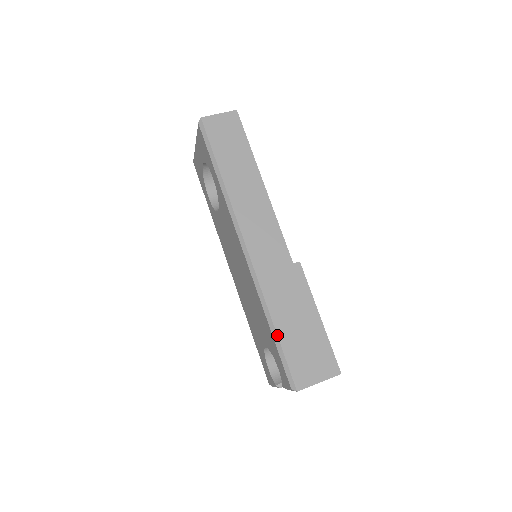
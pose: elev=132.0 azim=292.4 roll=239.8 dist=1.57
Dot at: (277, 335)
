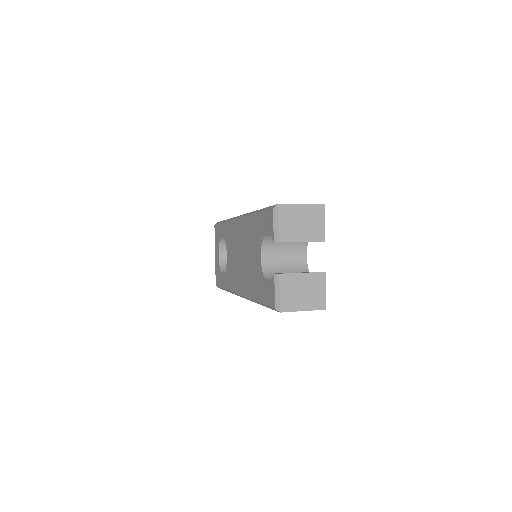
Dot at: (260, 209)
